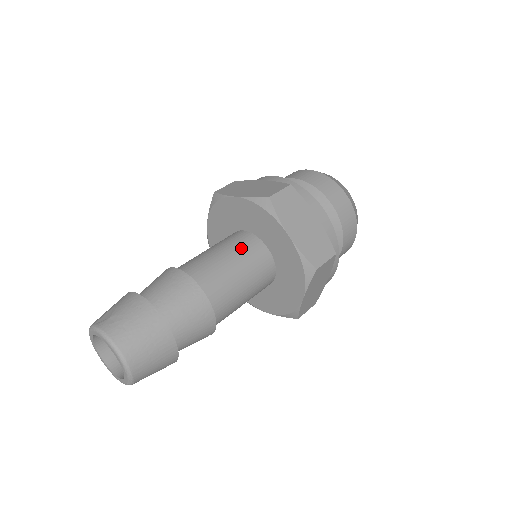
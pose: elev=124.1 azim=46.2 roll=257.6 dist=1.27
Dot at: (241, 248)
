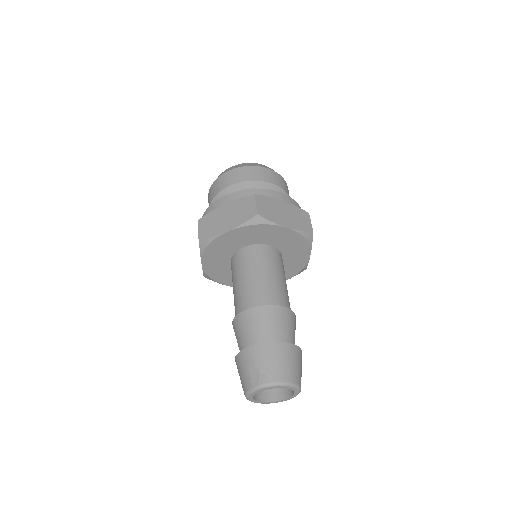
Dot at: (260, 260)
